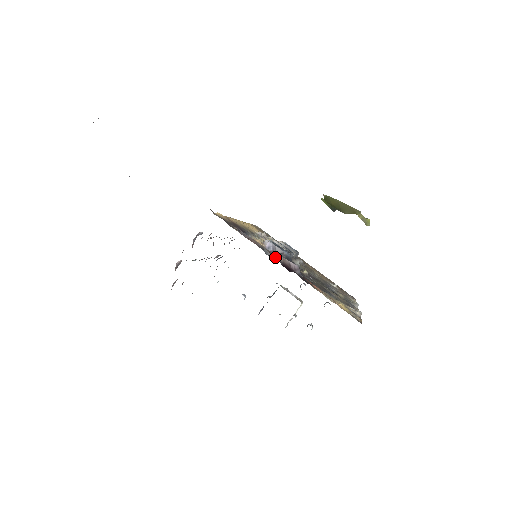
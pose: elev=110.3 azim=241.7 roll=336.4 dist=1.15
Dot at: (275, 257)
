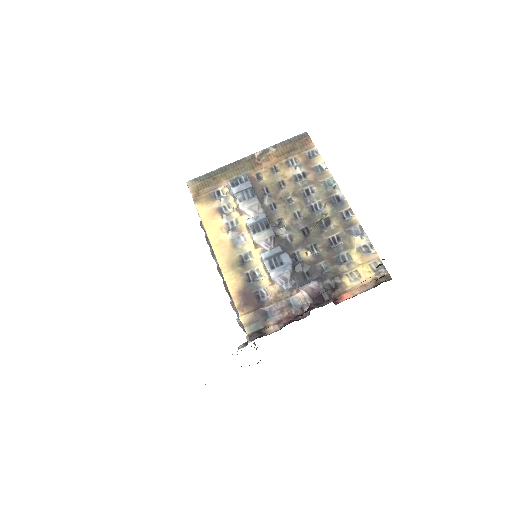
Dot at: (300, 296)
